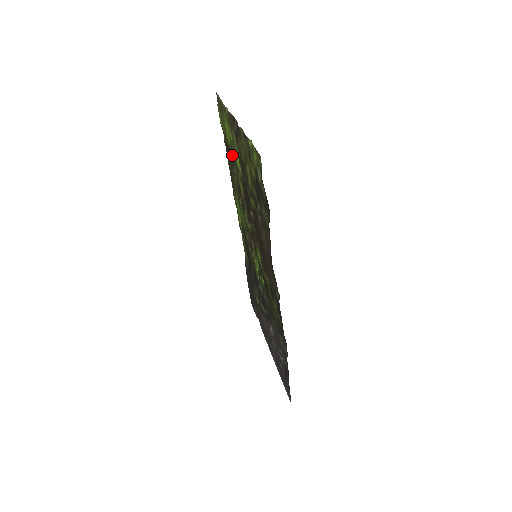
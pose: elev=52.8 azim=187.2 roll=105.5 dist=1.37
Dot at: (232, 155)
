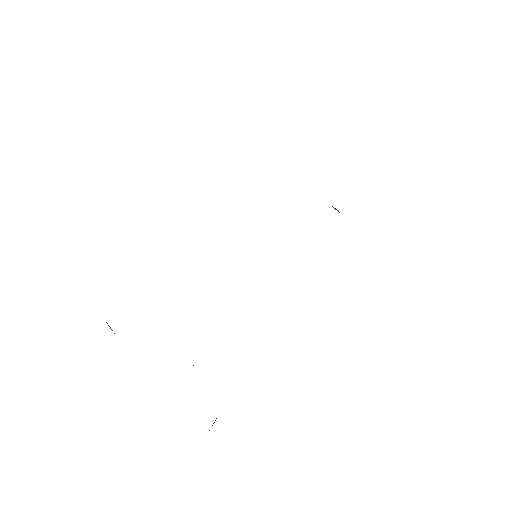
Dot at: occluded
